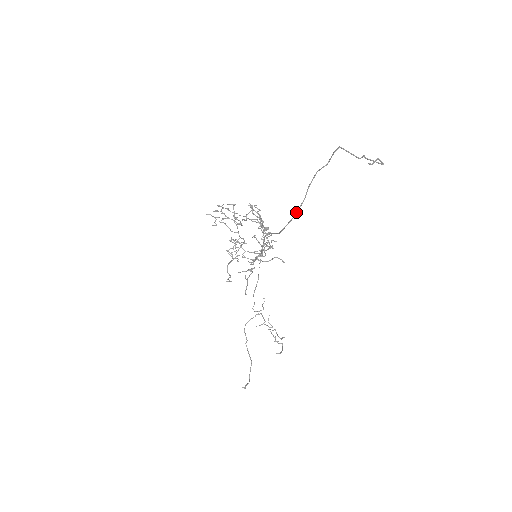
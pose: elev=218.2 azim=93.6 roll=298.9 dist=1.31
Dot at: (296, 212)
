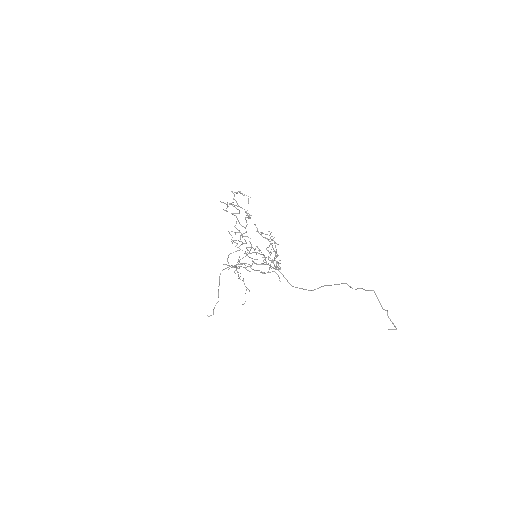
Dot at: (313, 290)
